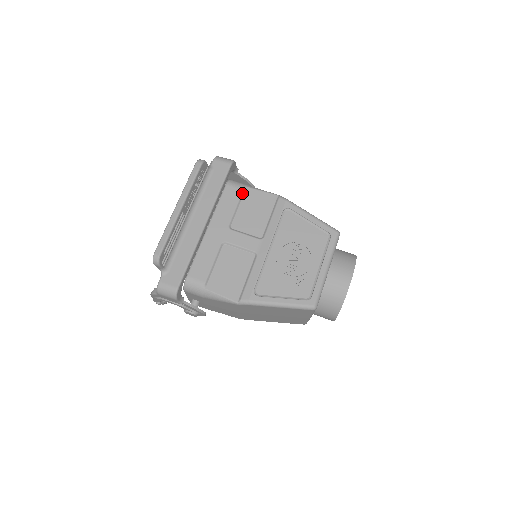
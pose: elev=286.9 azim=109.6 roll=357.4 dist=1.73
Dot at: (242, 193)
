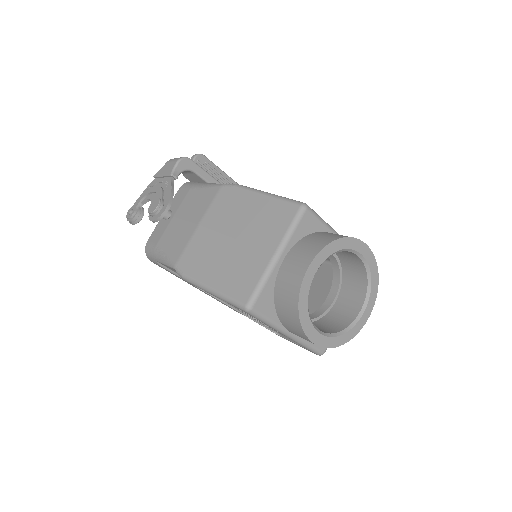
Dot at: occluded
